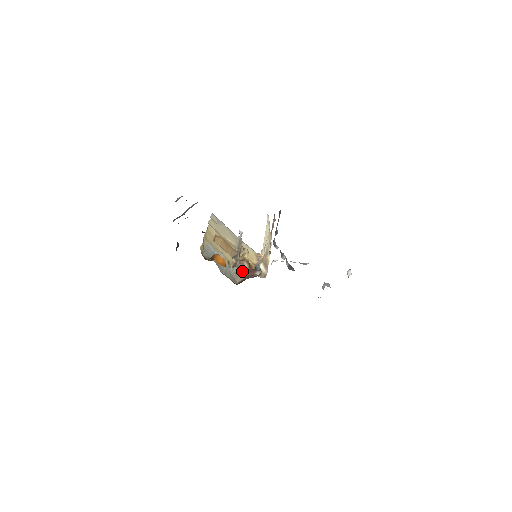
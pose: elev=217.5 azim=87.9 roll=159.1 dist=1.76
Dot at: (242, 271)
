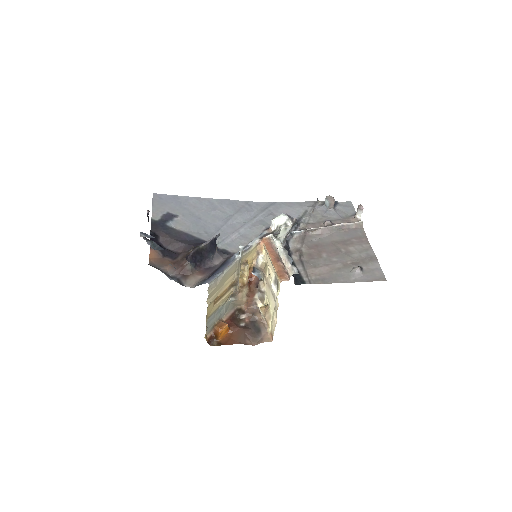
Dot at: (241, 301)
